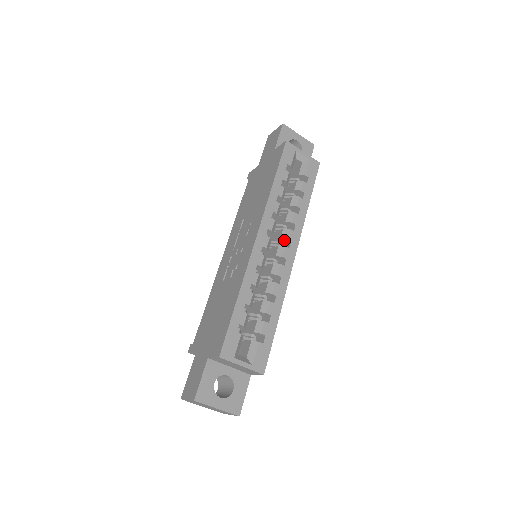
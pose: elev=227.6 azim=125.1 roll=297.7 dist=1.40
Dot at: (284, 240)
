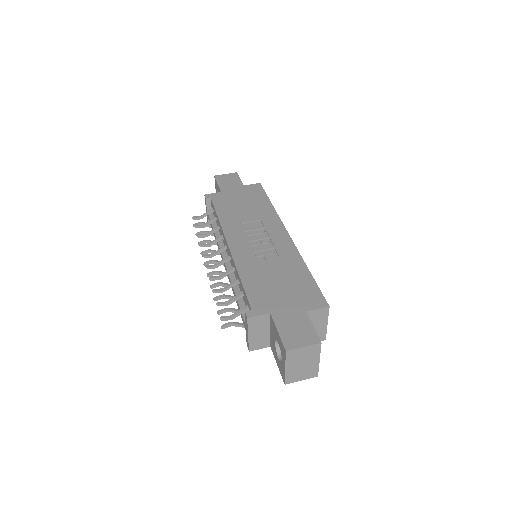
Dot at: occluded
